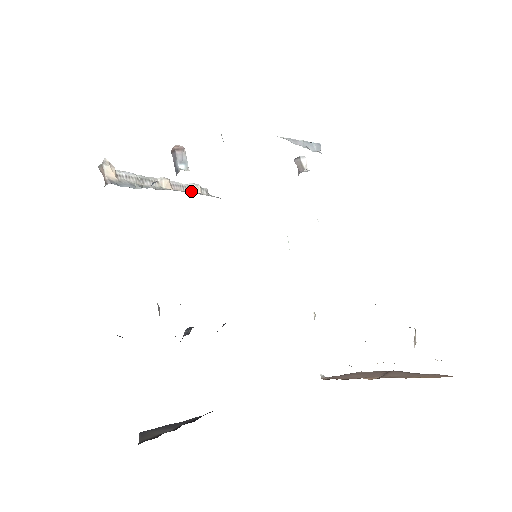
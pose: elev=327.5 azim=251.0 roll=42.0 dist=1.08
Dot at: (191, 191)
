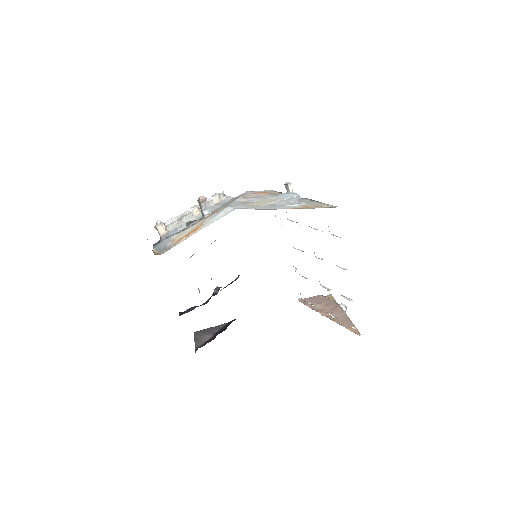
Dot at: (212, 203)
